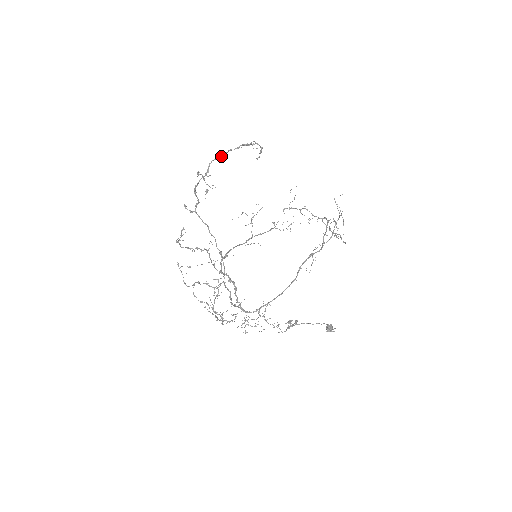
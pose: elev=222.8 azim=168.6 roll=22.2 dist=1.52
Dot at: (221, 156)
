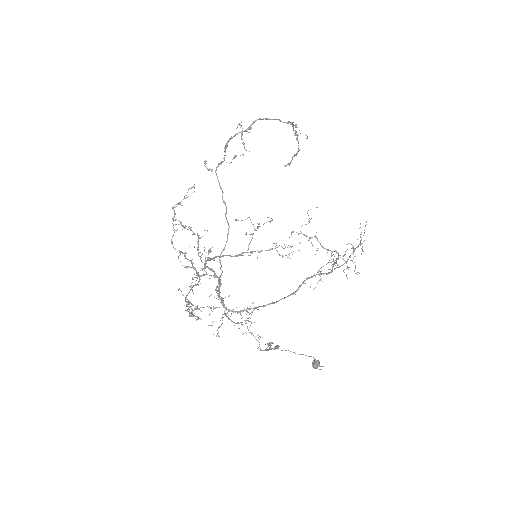
Dot at: (269, 119)
